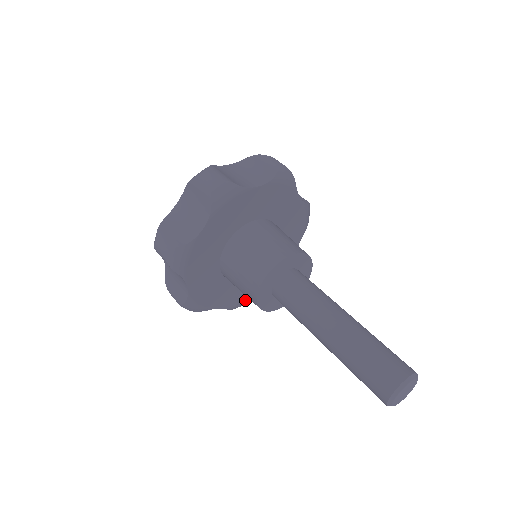
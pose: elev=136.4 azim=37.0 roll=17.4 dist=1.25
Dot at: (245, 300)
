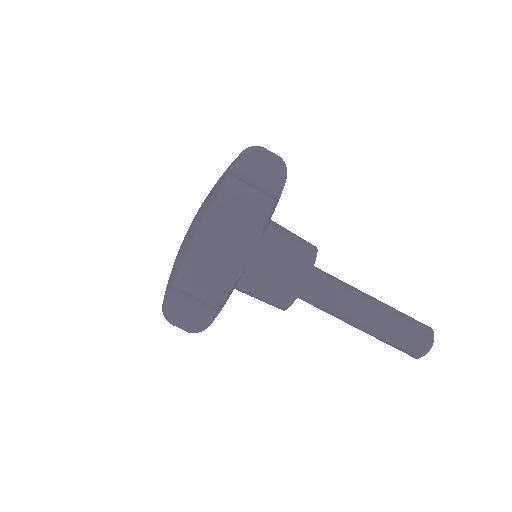
Dot at: occluded
